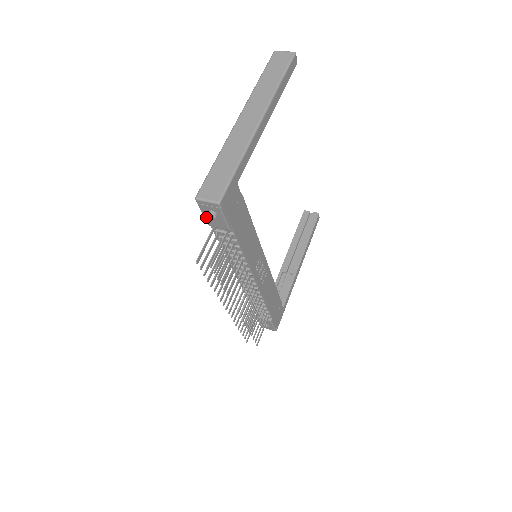
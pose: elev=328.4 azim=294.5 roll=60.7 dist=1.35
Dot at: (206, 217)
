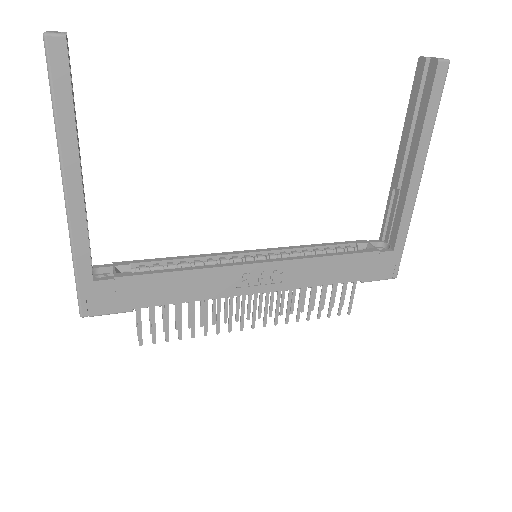
Dot at: occluded
